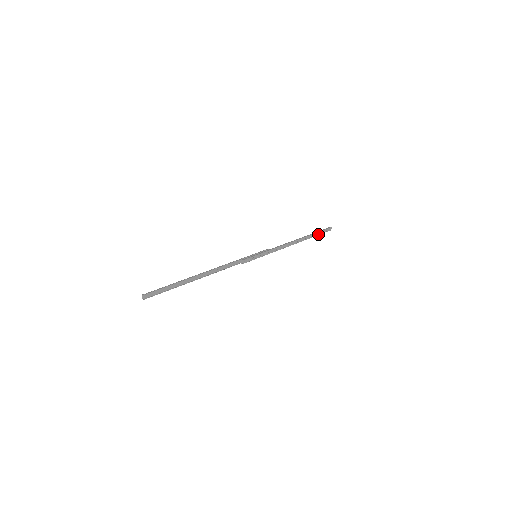
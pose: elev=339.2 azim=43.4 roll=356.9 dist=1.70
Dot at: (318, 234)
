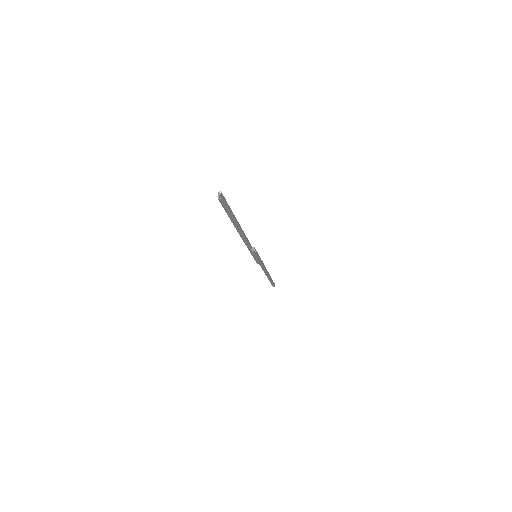
Dot at: (271, 282)
